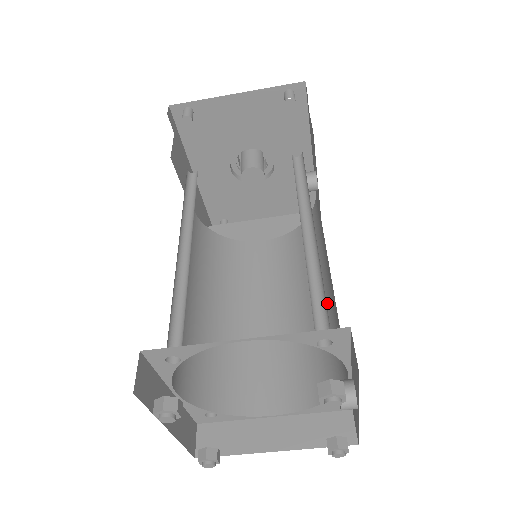
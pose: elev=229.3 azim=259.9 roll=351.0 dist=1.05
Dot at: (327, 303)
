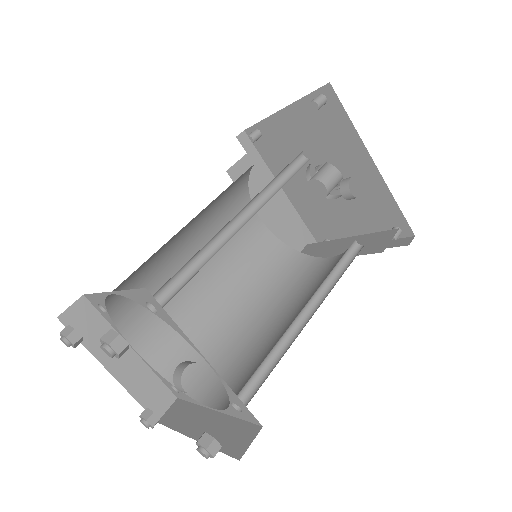
Dot at: occluded
